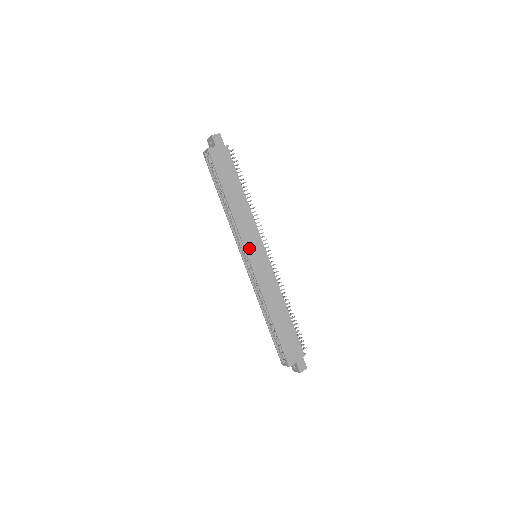
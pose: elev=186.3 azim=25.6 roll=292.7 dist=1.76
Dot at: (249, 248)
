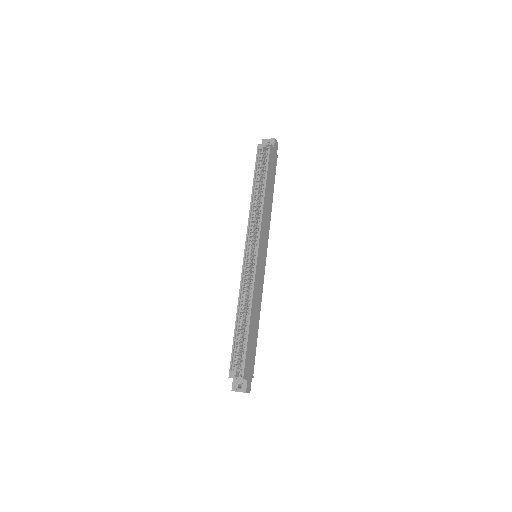
Dot at: (261, 243)
